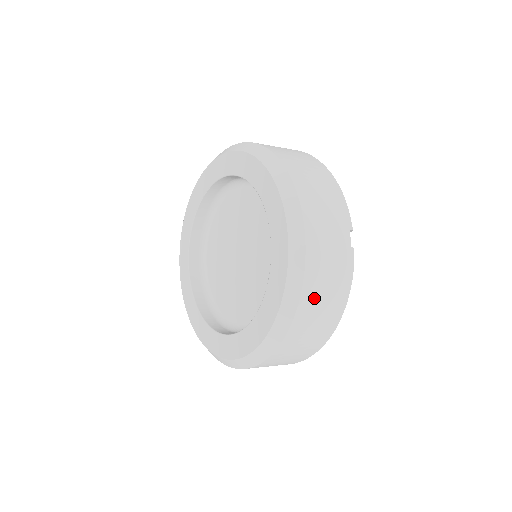
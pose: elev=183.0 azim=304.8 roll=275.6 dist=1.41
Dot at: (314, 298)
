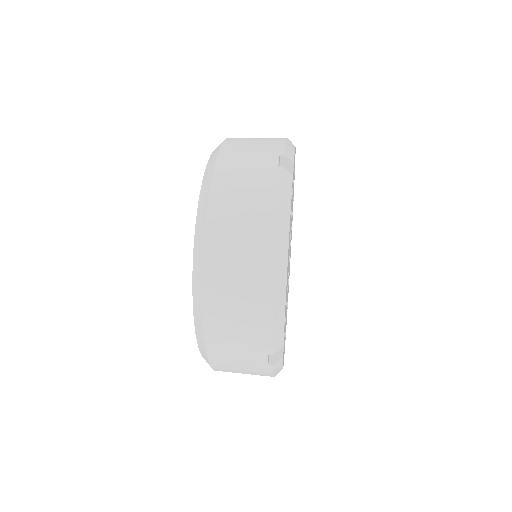
Dot at: occluded
